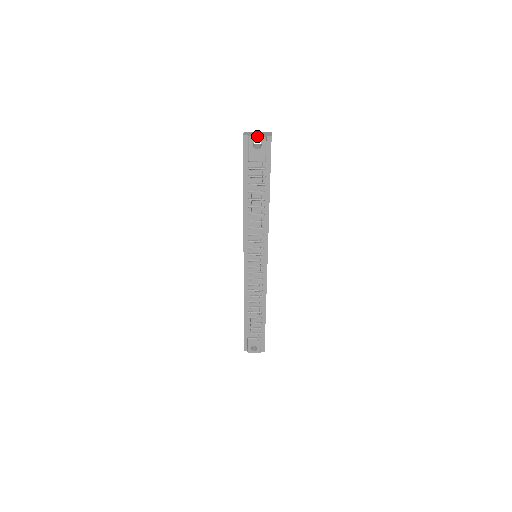
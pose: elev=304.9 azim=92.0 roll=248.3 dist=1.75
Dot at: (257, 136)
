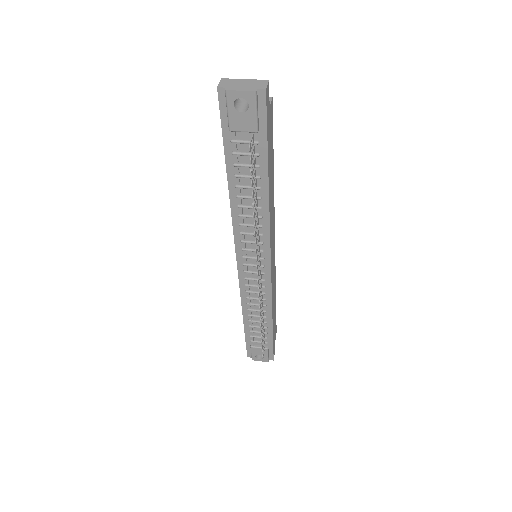
Dot at: (240, 90)
